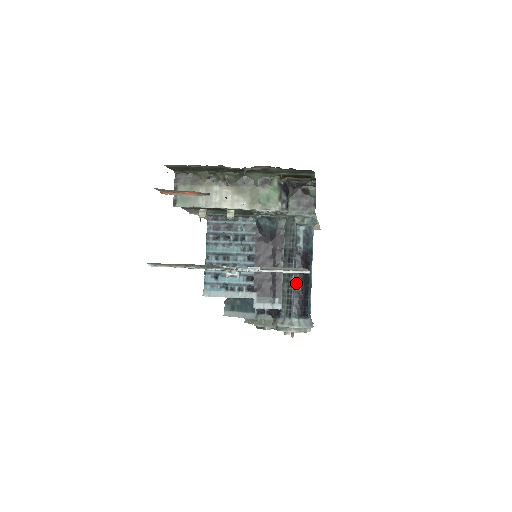
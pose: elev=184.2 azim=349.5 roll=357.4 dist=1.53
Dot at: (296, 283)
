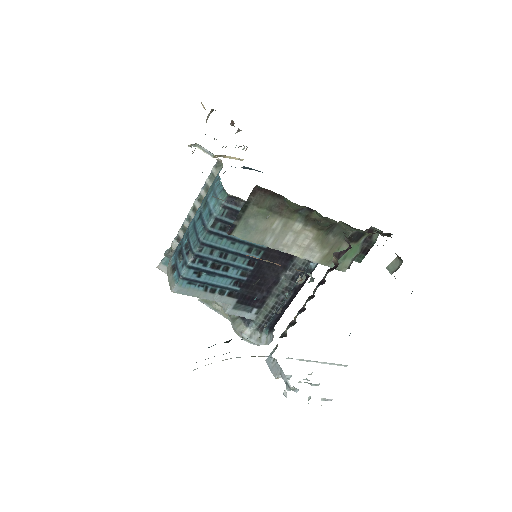
Dot at: (285, 301)
